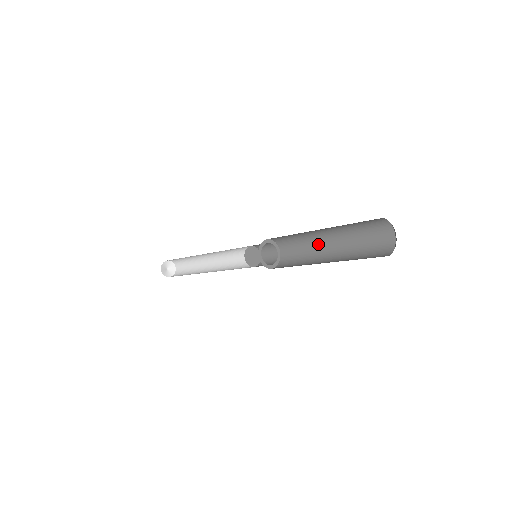
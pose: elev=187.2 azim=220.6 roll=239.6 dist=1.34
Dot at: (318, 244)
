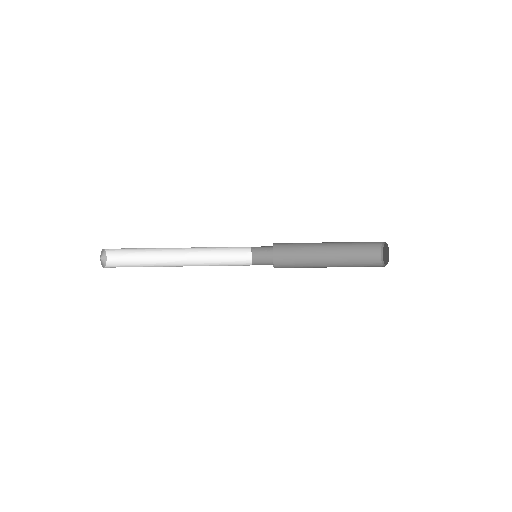
Dot at: (315, 252)
